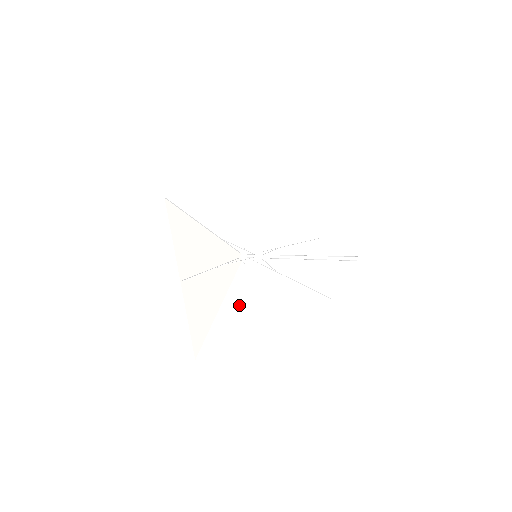
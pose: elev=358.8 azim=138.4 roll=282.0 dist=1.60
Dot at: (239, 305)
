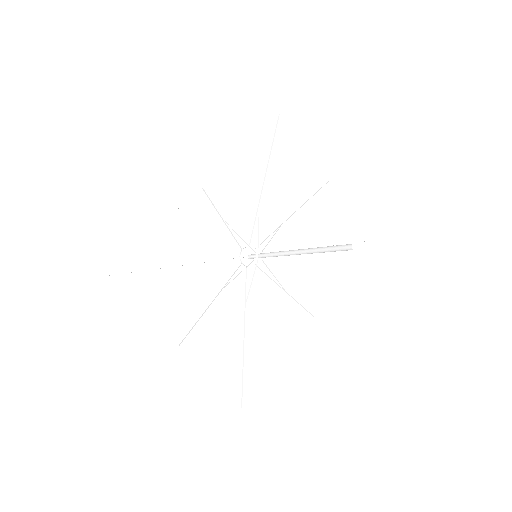
Dot at: (265, 318)
